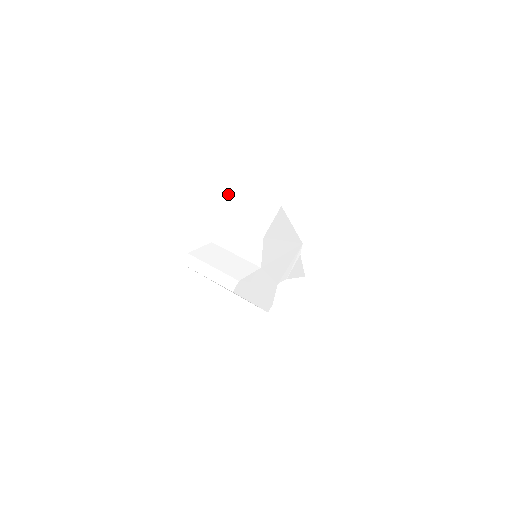
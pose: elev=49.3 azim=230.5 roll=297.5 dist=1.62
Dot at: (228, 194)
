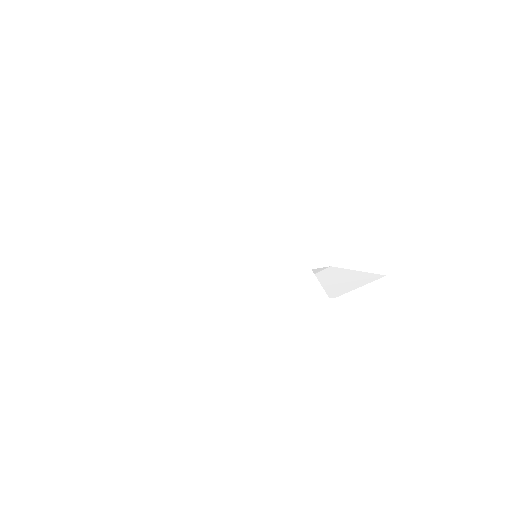
Dot at: (143, 189)
